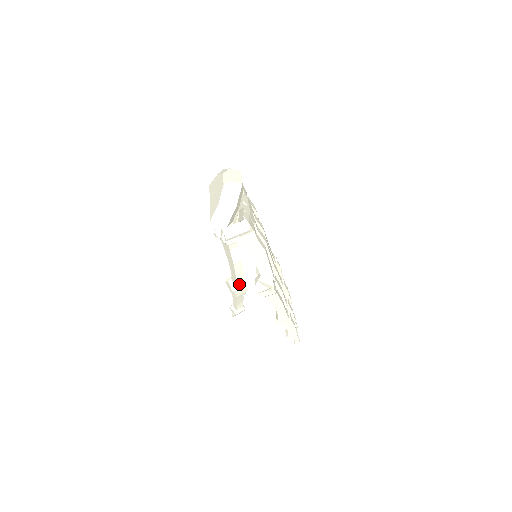
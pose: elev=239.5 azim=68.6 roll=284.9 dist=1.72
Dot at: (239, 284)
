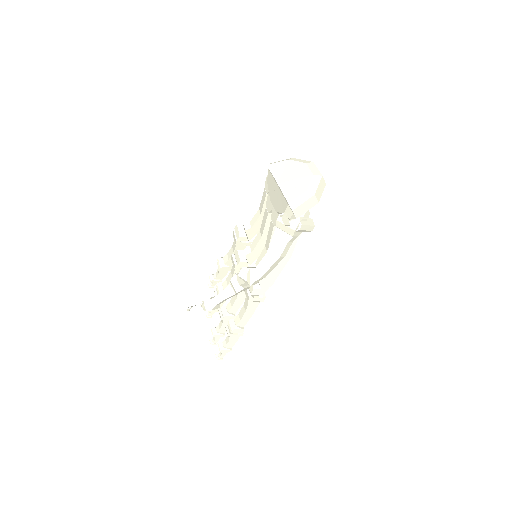
Dot at: (258, 279)
